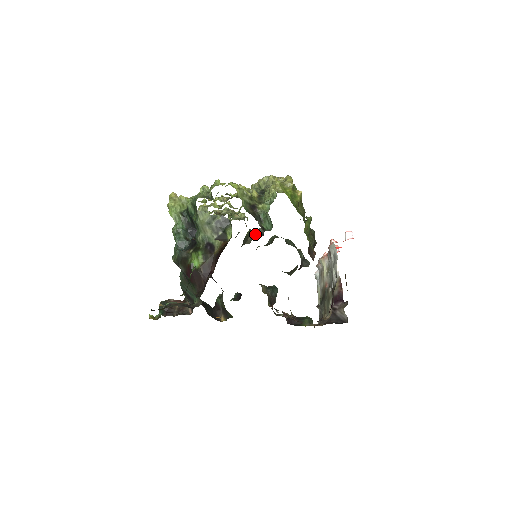
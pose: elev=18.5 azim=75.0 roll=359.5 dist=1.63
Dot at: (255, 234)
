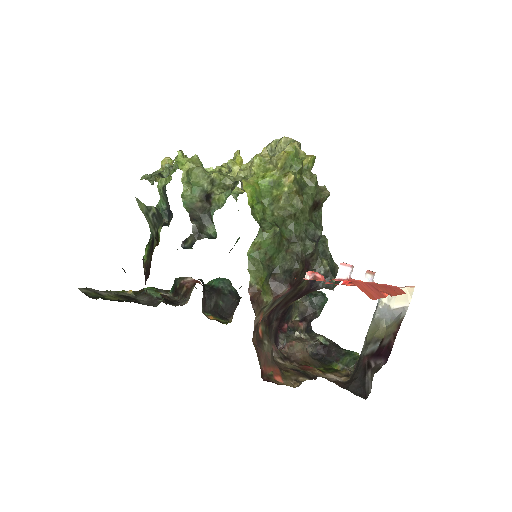
Dot at: (184, 242)
